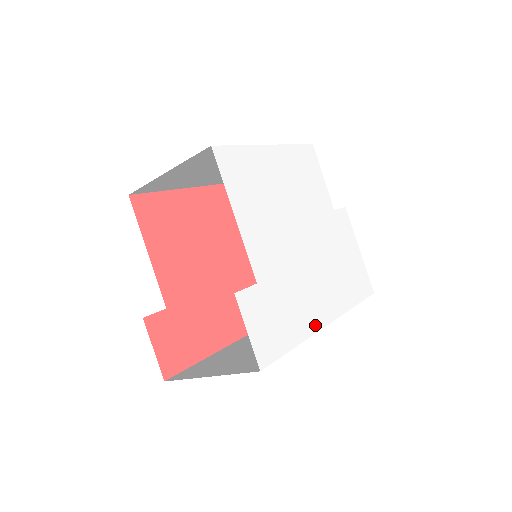
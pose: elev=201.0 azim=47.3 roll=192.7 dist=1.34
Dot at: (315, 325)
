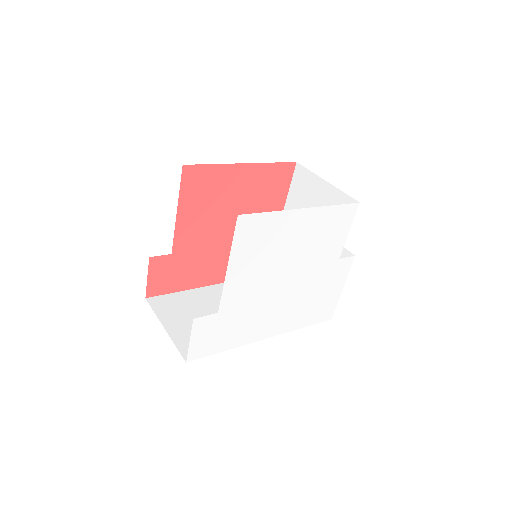
Dot at: (253, 339)
